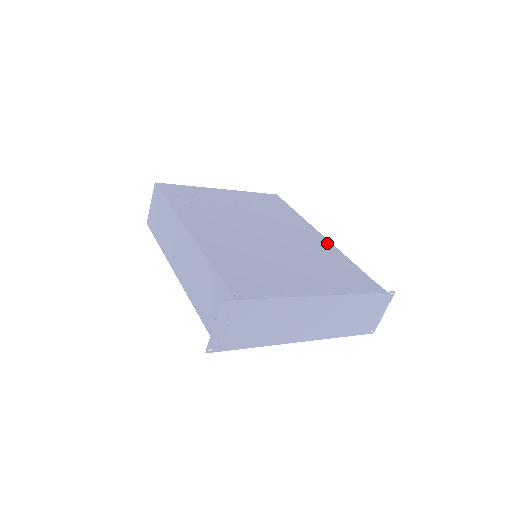
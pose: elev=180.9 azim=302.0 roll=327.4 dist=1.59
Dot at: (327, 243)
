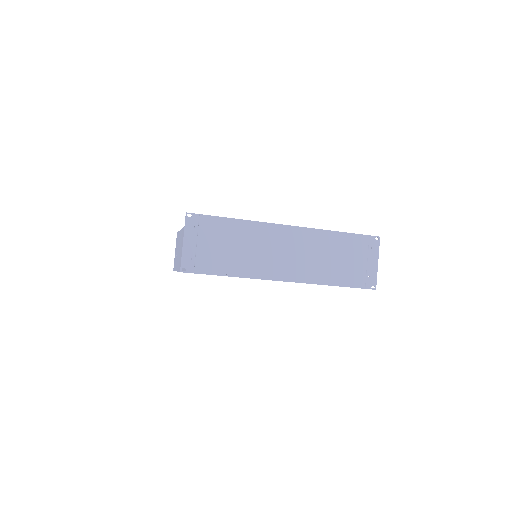
Dot at: occluded
